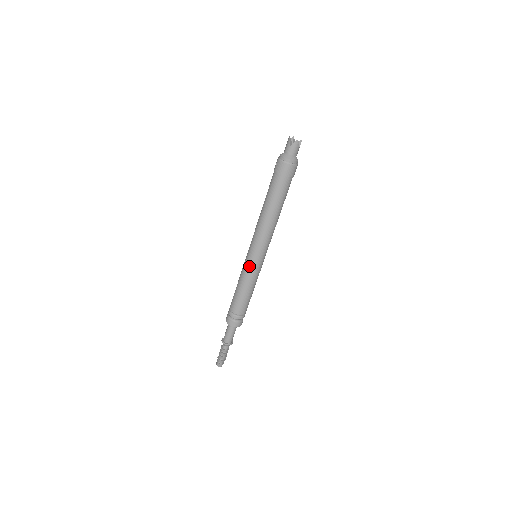
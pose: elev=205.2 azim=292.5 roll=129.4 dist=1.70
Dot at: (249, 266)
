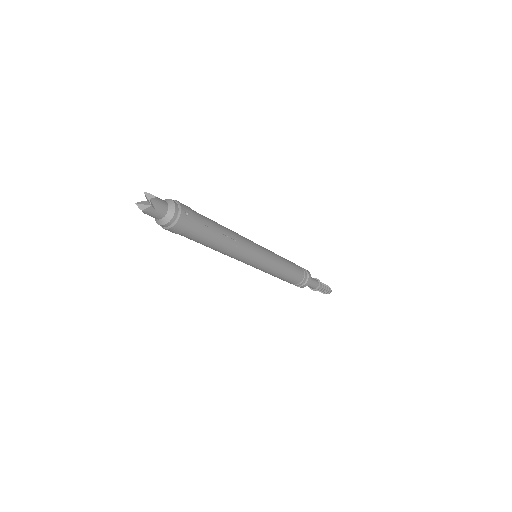
Dot at: occluded
